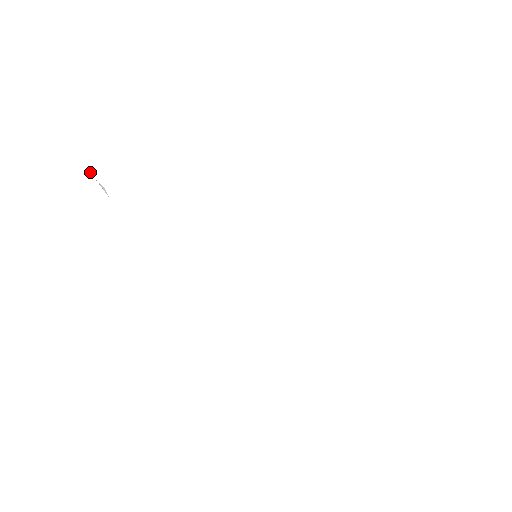
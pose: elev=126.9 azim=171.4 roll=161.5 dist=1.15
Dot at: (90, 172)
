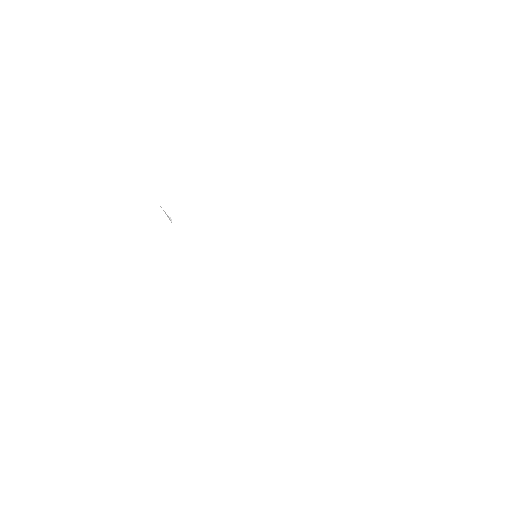
Dot at: occluded
